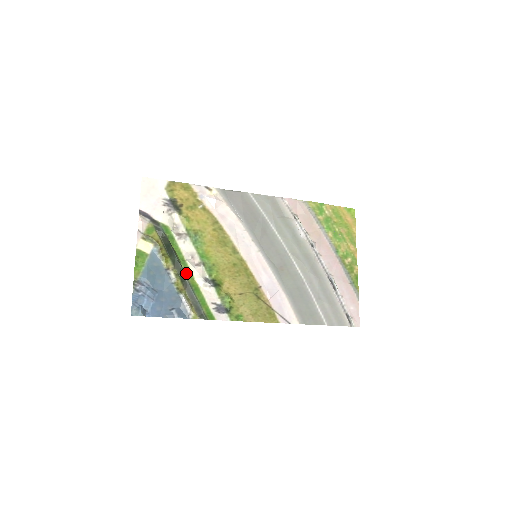
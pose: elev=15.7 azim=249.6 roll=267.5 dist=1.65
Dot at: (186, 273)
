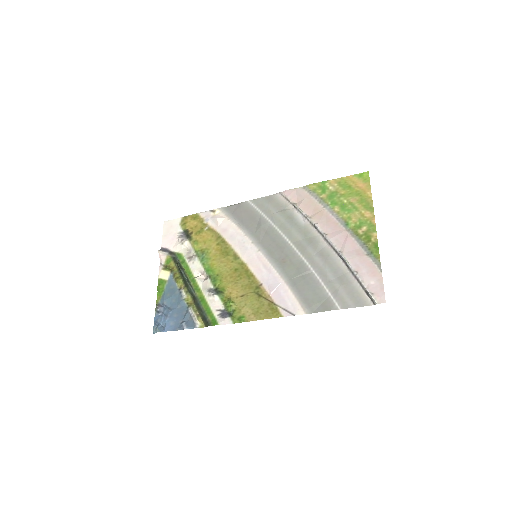
Dot at: (195, 288)
